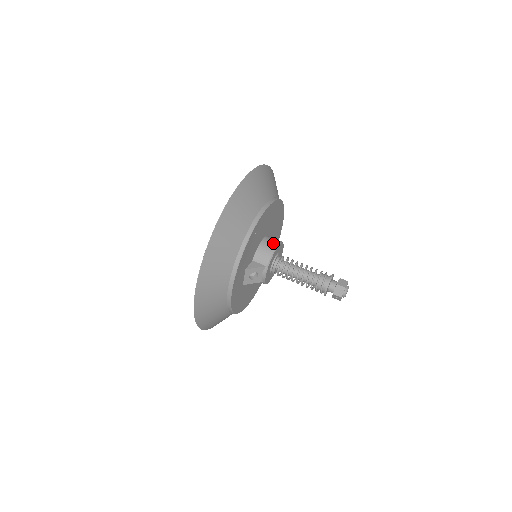
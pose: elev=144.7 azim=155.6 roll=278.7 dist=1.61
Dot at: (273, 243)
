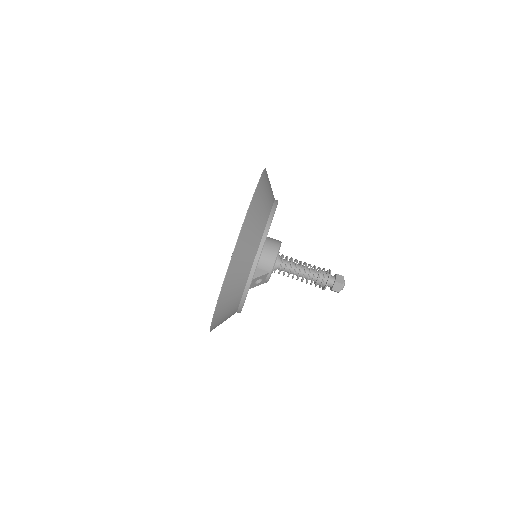
Dot at: (274, 248)
